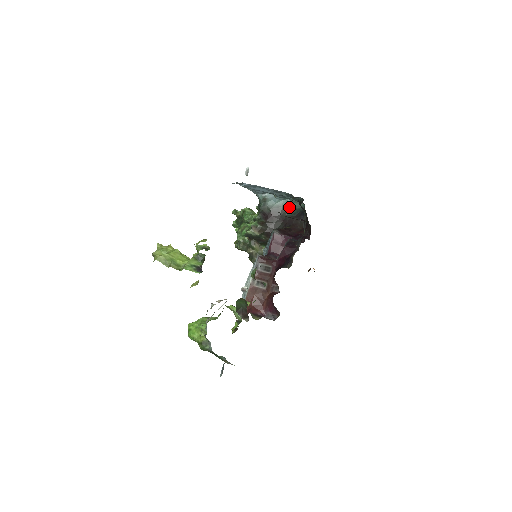
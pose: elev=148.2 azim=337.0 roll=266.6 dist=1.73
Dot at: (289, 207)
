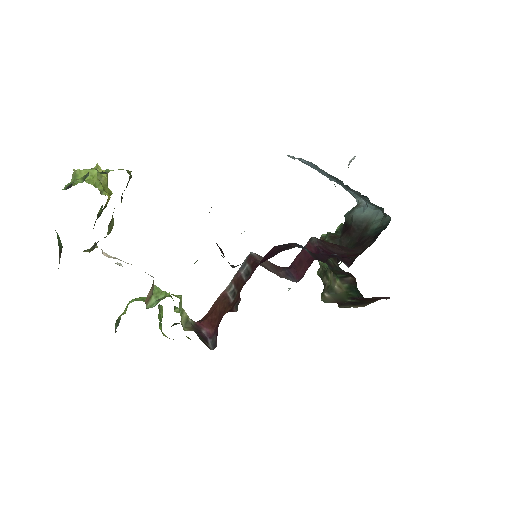
Dot at: (376, 222)
